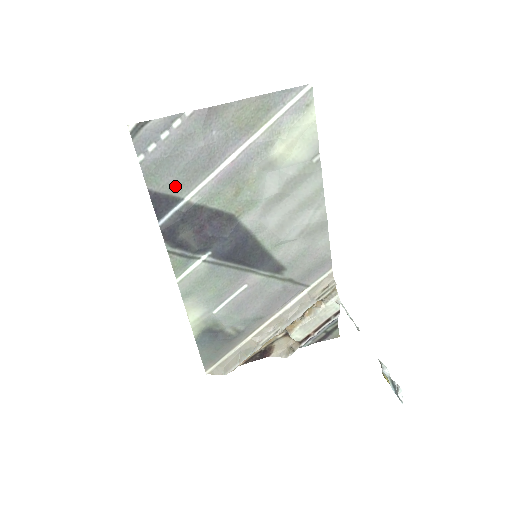
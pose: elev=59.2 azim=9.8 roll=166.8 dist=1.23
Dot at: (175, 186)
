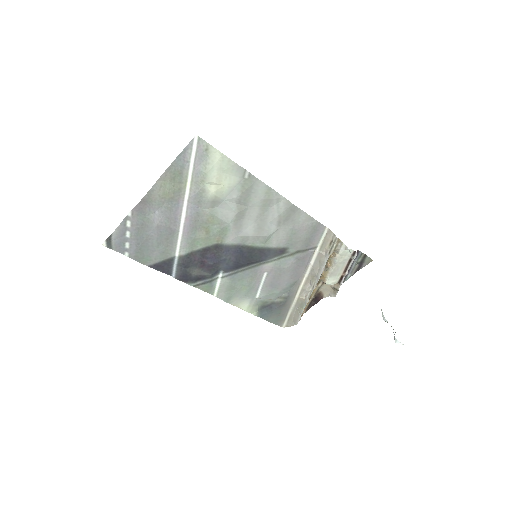
Dot at: (162, 254)
